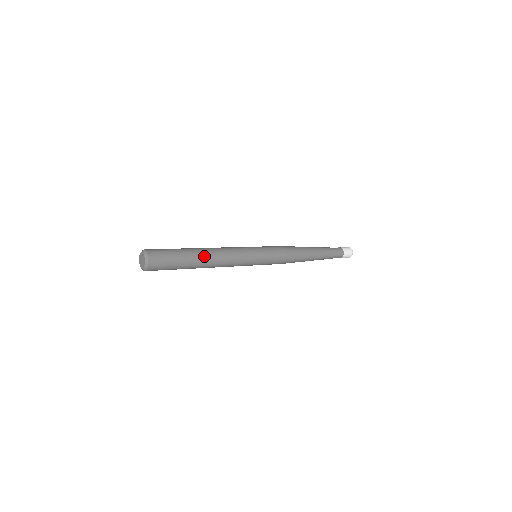
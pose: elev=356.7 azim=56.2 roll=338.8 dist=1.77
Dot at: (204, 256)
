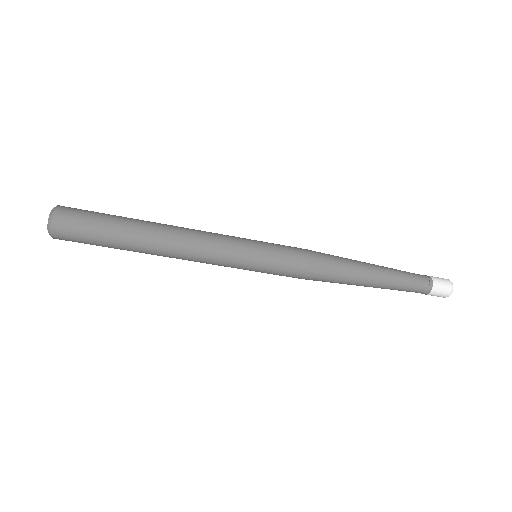
Dot at: (154, 223)
